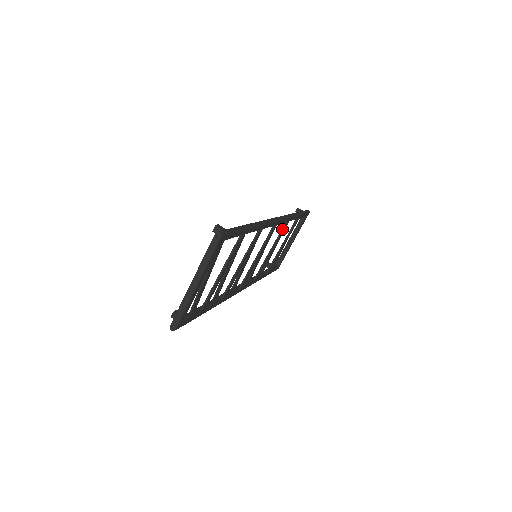
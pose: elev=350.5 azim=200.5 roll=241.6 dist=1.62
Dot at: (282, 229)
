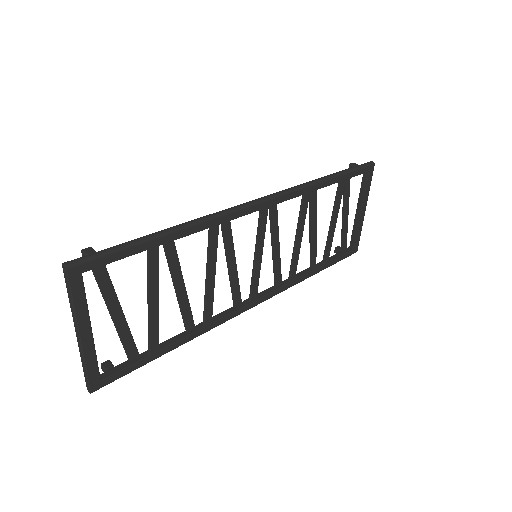
Dot at: (300, 206)
